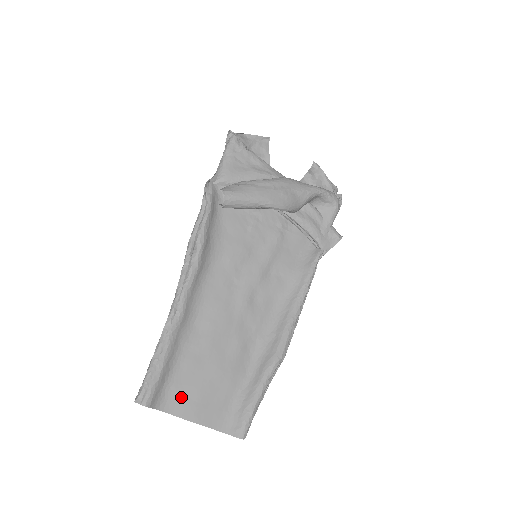
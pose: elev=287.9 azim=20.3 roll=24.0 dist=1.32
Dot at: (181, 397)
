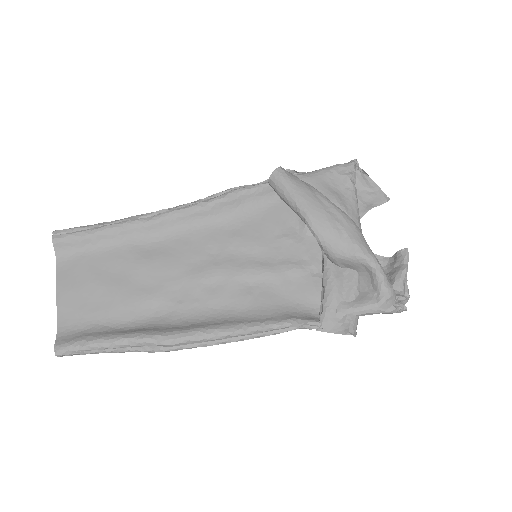
Dot at: (76, 270)
